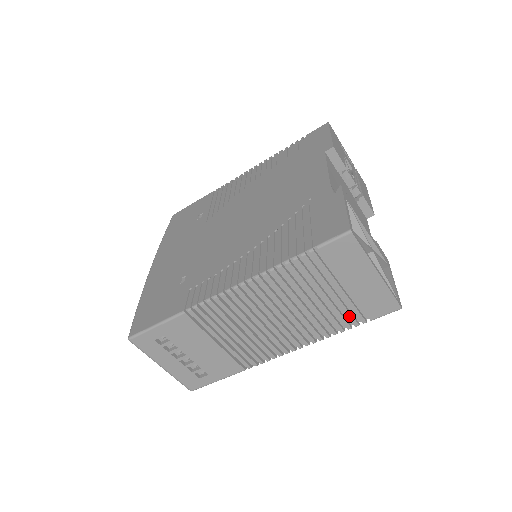
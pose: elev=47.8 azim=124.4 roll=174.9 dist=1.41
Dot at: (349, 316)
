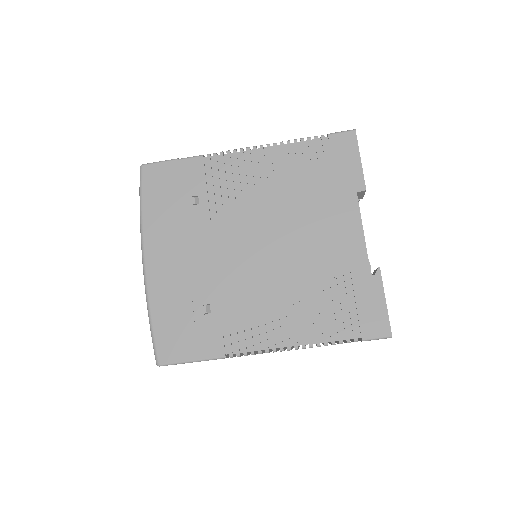
Dot at: occluded
